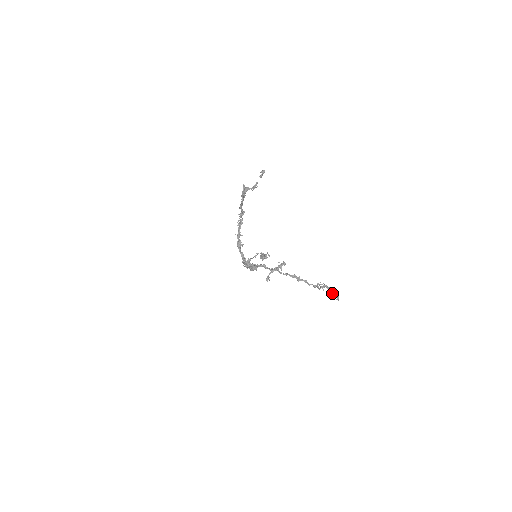
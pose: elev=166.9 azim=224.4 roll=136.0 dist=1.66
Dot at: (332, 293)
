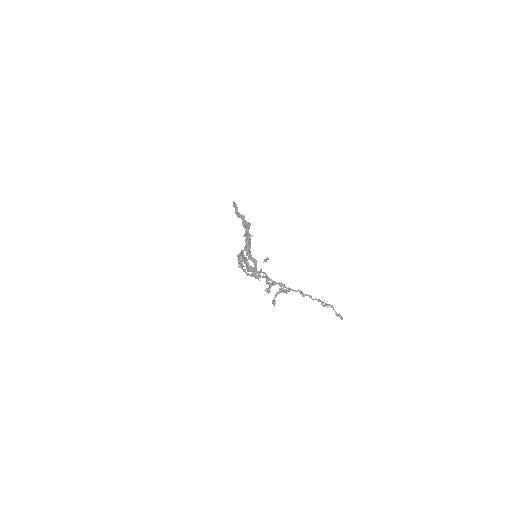
Dot at: (336, 312)
